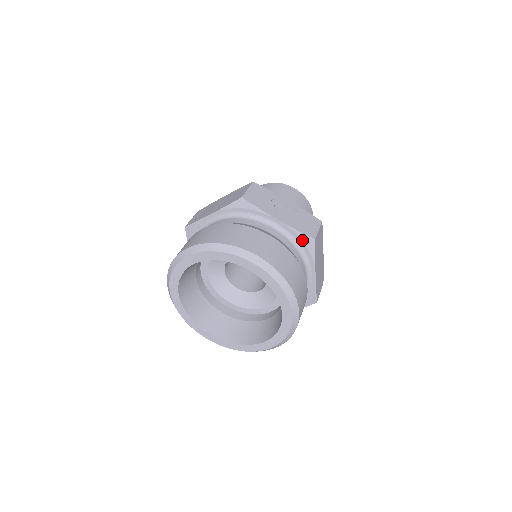
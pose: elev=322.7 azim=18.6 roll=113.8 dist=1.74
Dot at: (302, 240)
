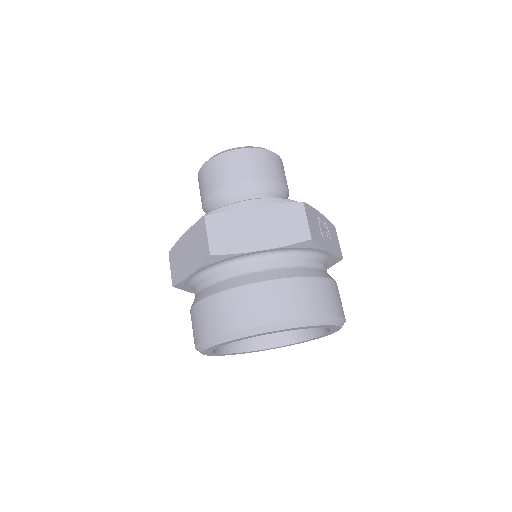
Dot at: (334, 261)
